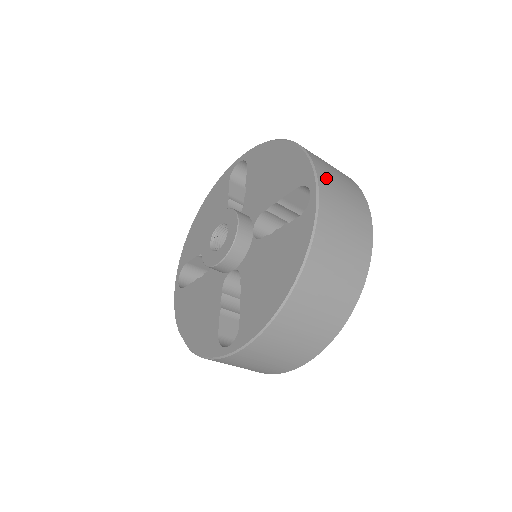
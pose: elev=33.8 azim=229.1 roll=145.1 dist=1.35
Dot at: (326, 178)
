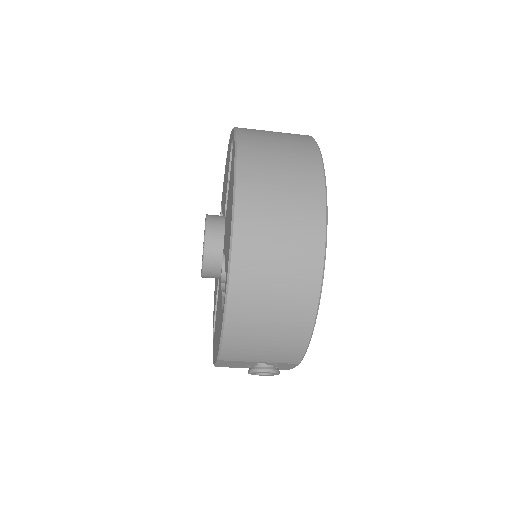
Dot at: occluded
